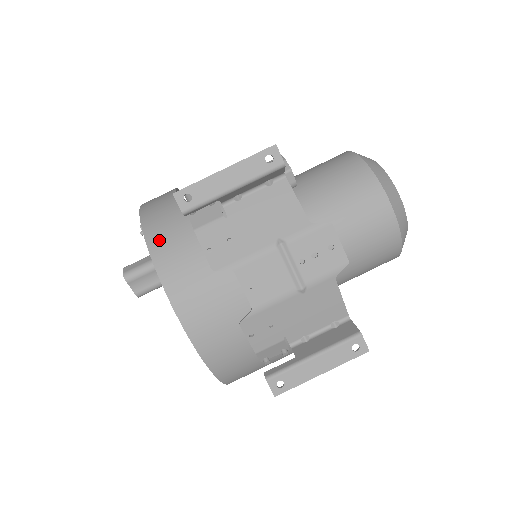
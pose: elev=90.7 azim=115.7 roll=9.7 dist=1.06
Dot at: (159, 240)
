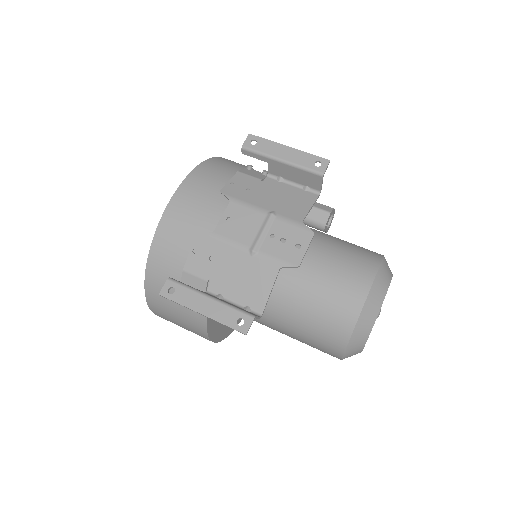
Dot at: (216, 163)
